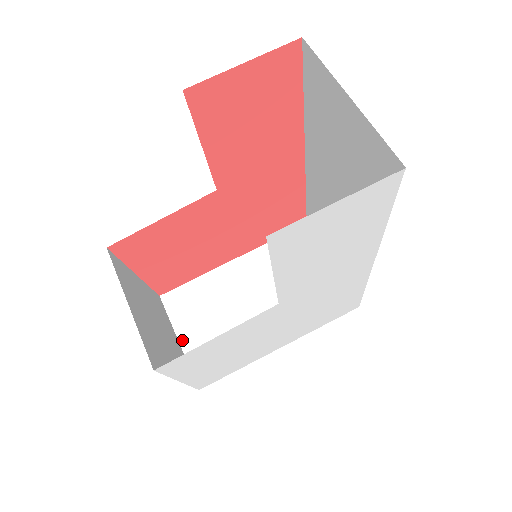
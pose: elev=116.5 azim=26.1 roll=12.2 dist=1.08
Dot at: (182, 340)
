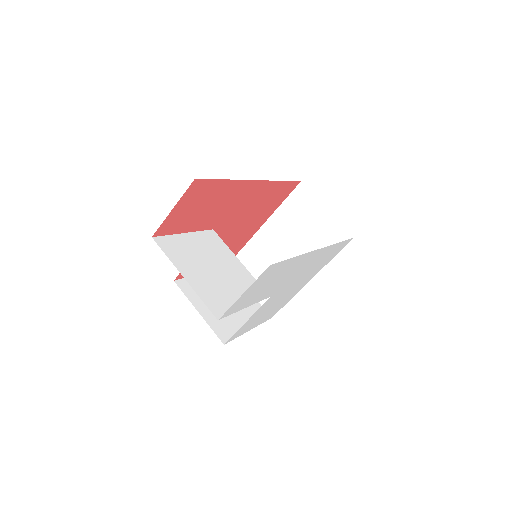
Dot at: occluded
